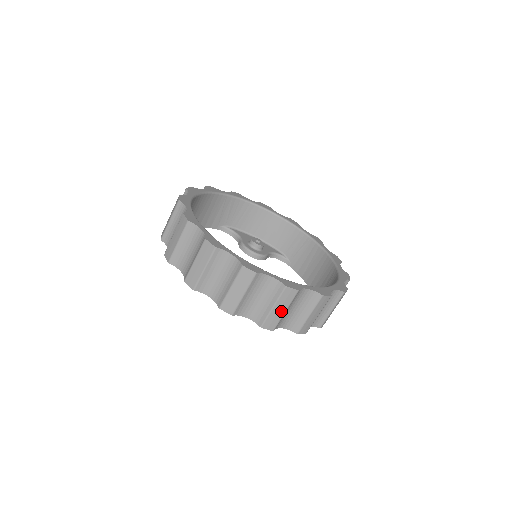
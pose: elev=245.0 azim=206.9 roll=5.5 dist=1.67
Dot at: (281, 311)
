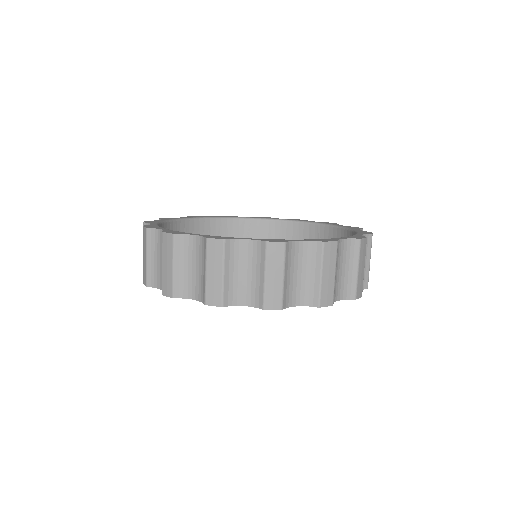
Dot at: (362, 269)
